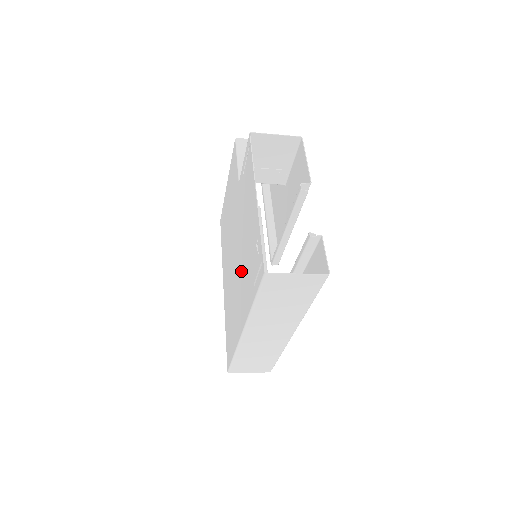
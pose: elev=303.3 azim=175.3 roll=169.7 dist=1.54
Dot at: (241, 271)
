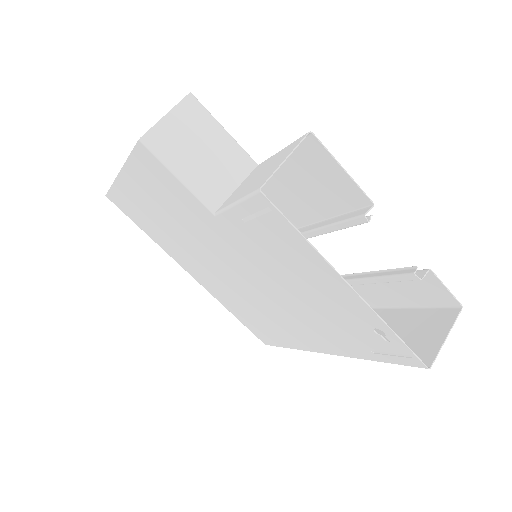
Dot at: (293, 311)
